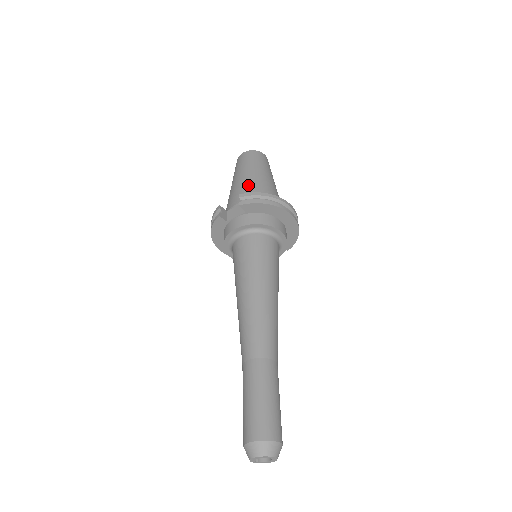
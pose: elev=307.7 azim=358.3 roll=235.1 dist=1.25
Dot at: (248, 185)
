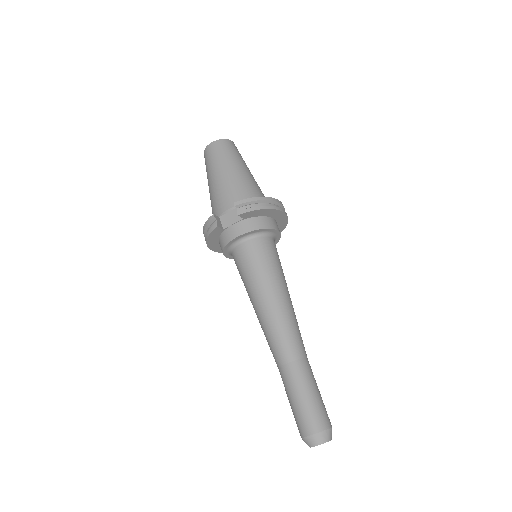
Dot at: (233, 185)
